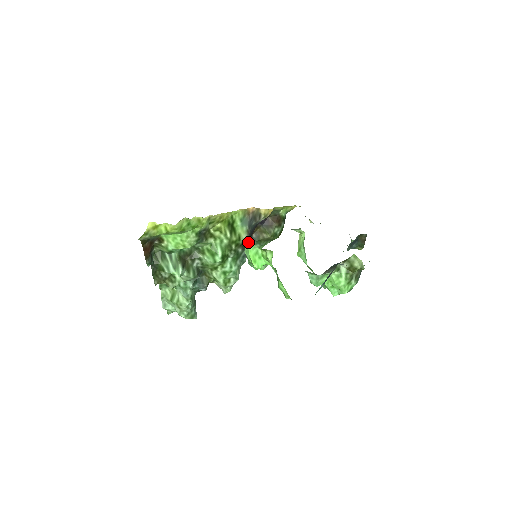
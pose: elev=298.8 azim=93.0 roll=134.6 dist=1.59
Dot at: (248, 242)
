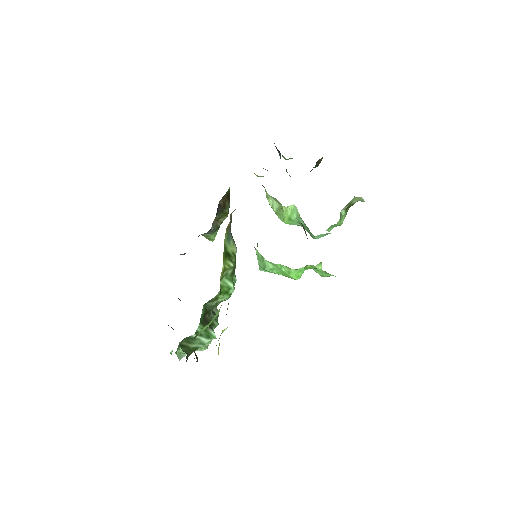
Dot at: (280, 266)
